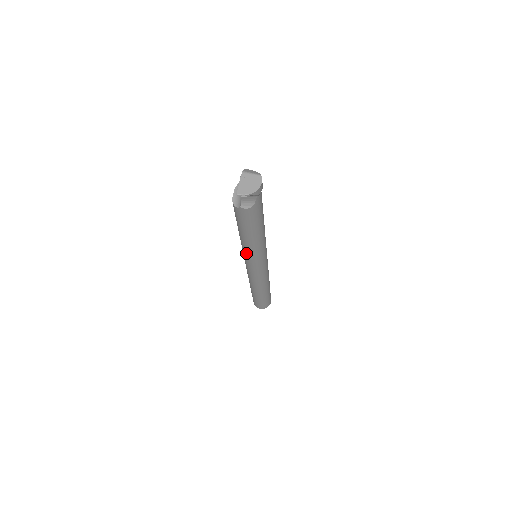
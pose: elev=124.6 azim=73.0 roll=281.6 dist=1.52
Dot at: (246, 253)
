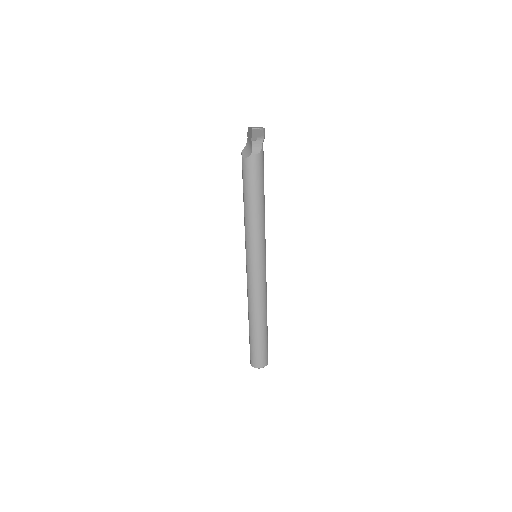
Dot at: (252, 237)
